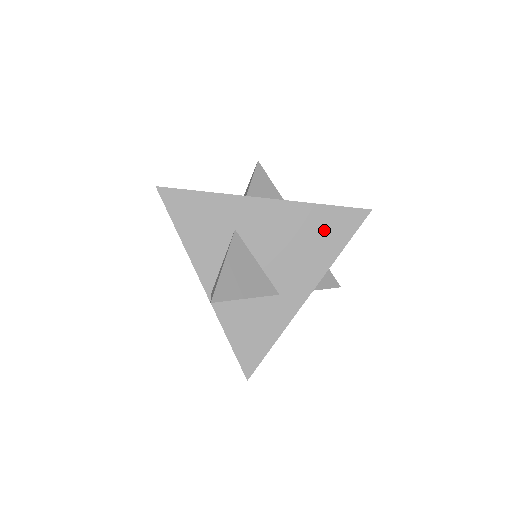
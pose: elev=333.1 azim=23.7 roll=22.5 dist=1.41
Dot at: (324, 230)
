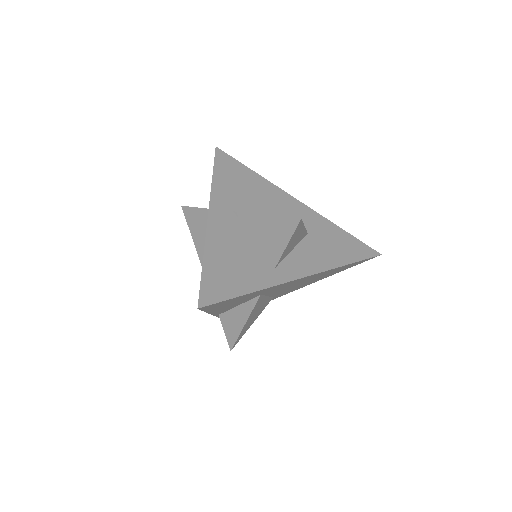
Dot at: occluded
